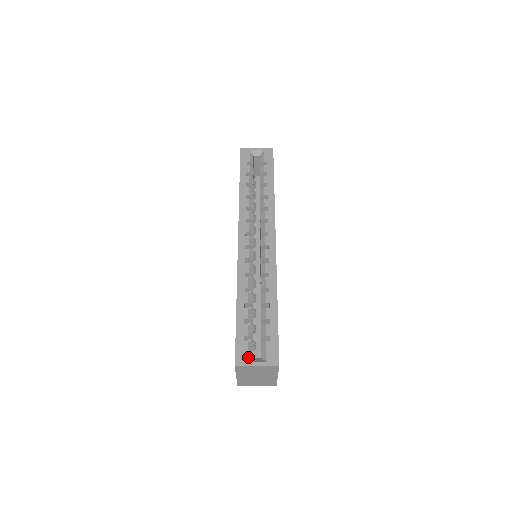
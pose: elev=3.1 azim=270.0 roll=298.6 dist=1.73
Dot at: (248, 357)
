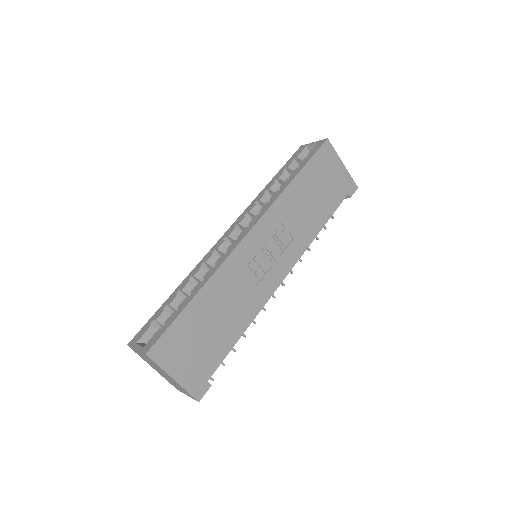
Dot at: (140, 340)
